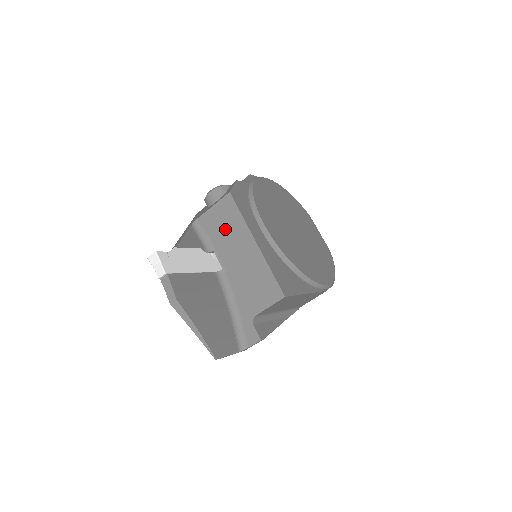
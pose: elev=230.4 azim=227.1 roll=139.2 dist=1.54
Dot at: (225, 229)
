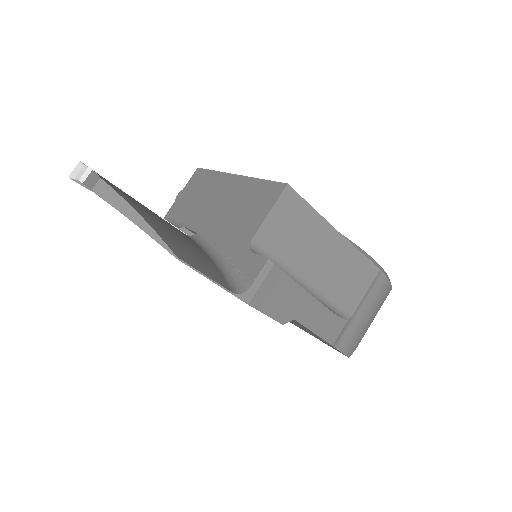
Dot at: (196, 197)
